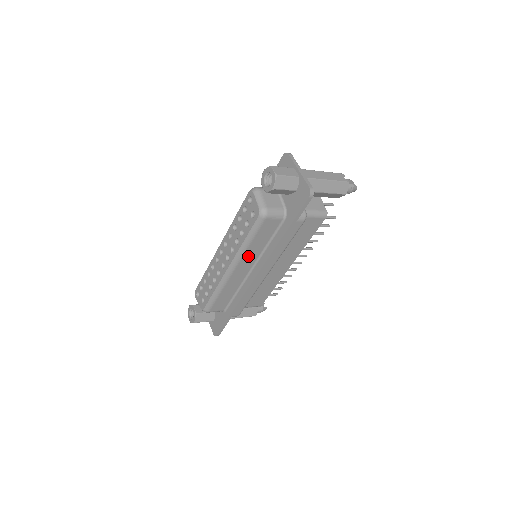
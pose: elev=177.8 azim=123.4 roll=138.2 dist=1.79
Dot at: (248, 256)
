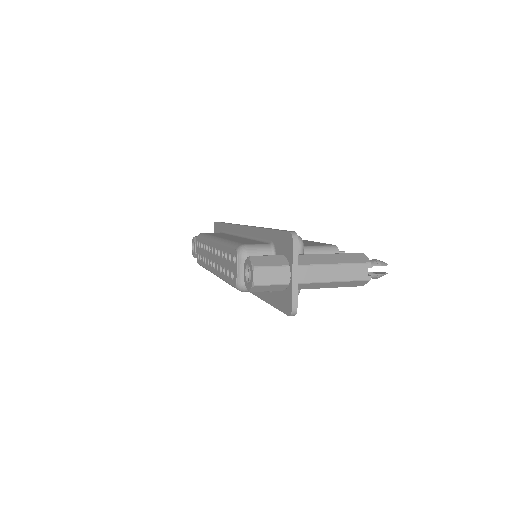
Dot at: occluded
